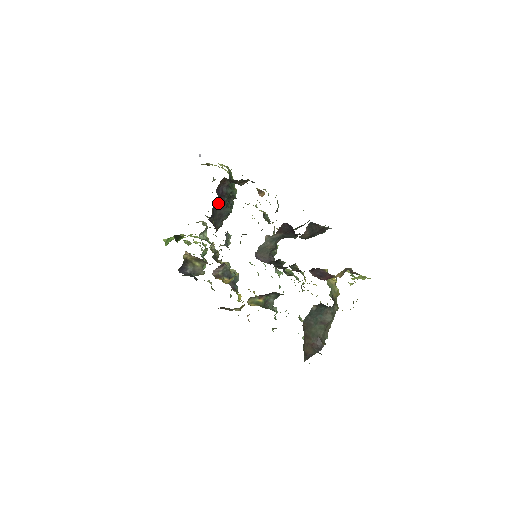
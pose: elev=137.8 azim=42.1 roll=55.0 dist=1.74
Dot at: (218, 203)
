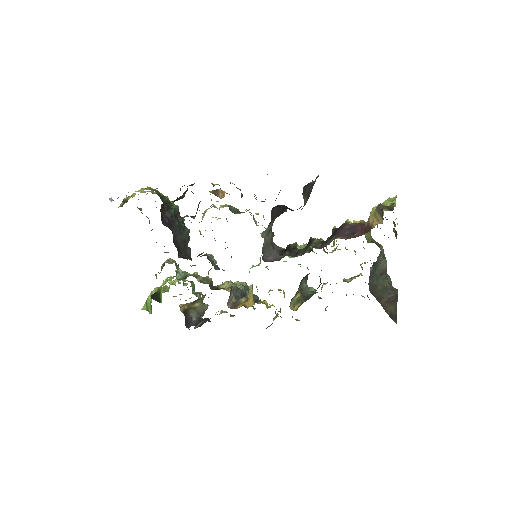
Dot at: (174, 234)
